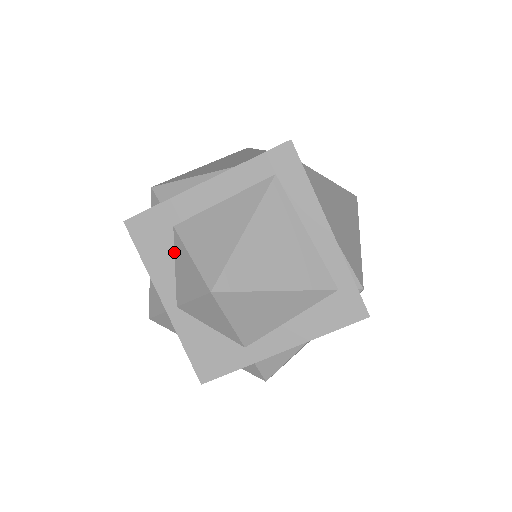
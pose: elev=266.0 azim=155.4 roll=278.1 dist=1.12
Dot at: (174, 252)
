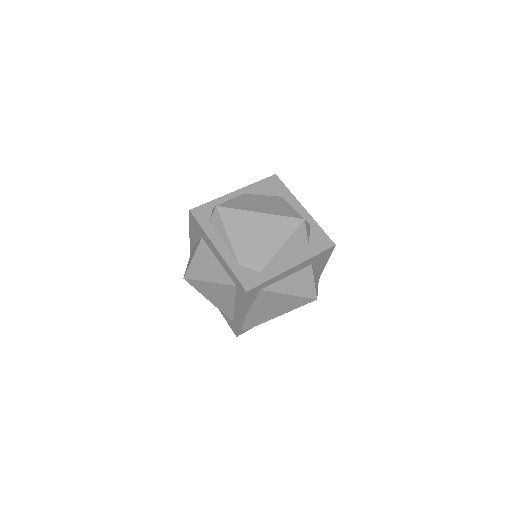
Dot at: (199, 240)
